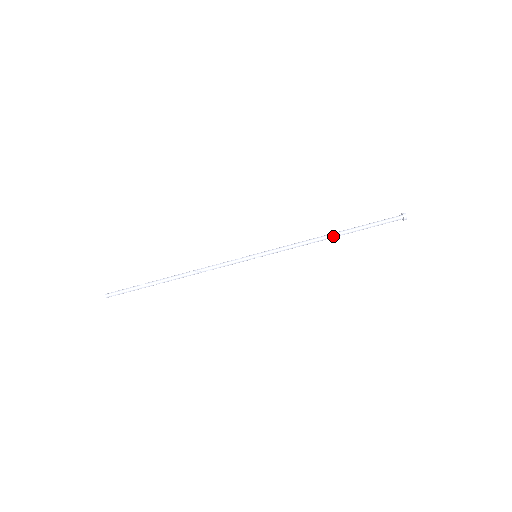
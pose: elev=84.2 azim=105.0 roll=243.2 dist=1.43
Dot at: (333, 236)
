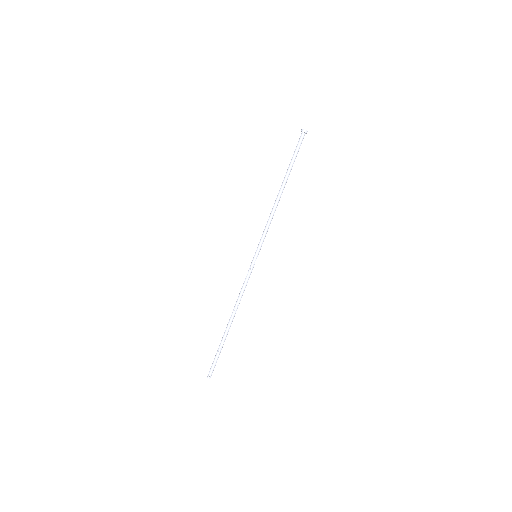
Dot at: (282, 192)
